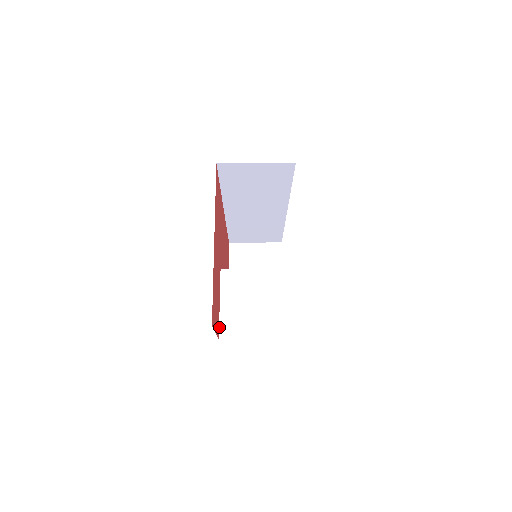
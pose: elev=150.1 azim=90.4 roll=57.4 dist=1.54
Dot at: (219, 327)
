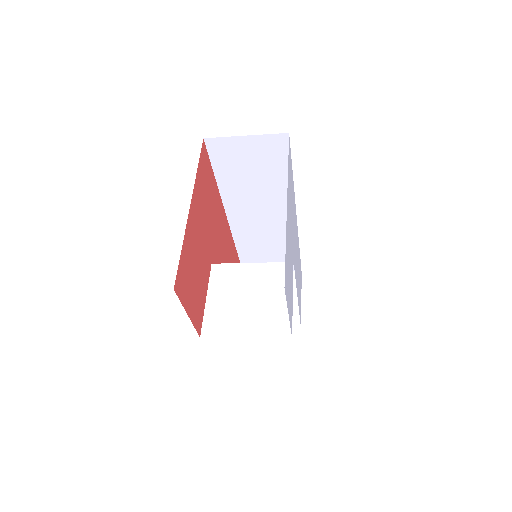
Dot at: (202, 324)
